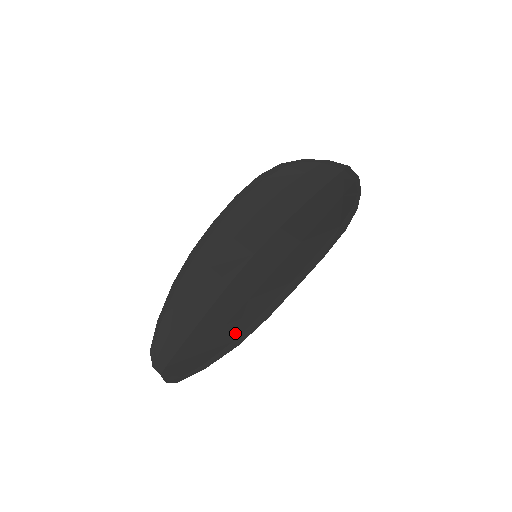
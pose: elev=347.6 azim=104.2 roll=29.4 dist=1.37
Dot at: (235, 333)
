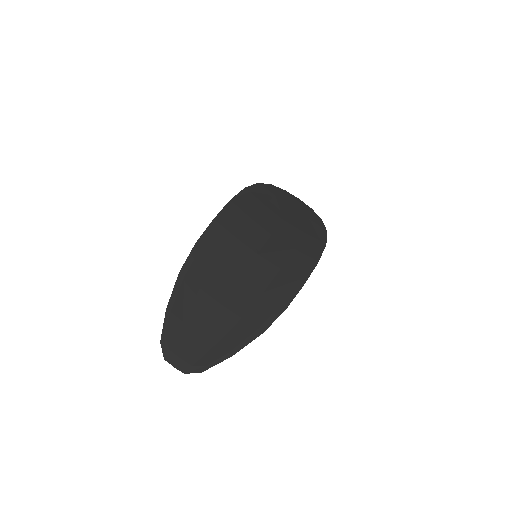
Dot at: (258, 321)
